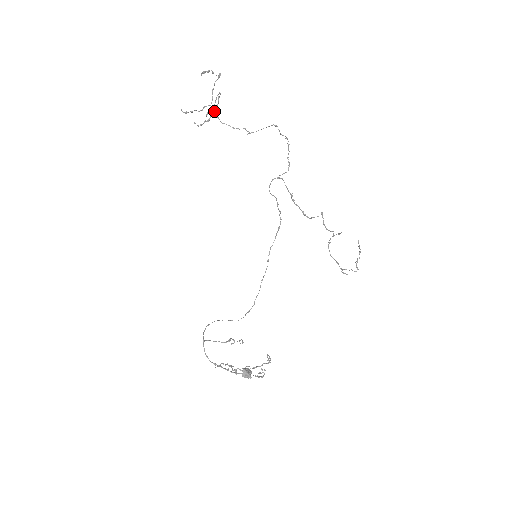
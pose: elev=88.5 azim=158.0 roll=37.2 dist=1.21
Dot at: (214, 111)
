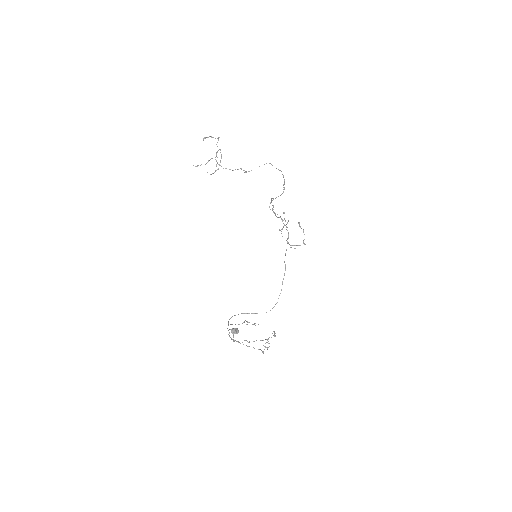
Dot at: occluded
